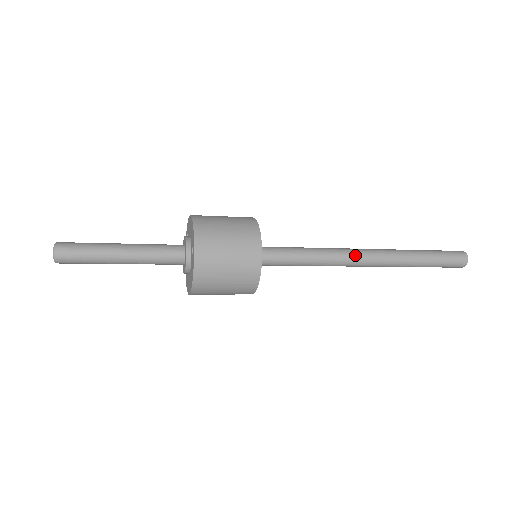
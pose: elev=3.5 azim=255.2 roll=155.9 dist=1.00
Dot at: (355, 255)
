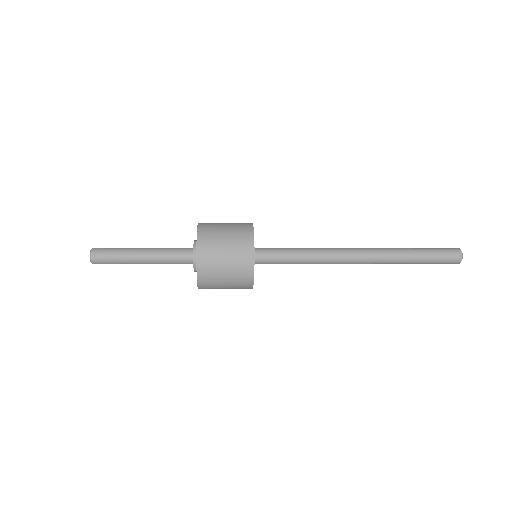
Dot at: (346, 258)
